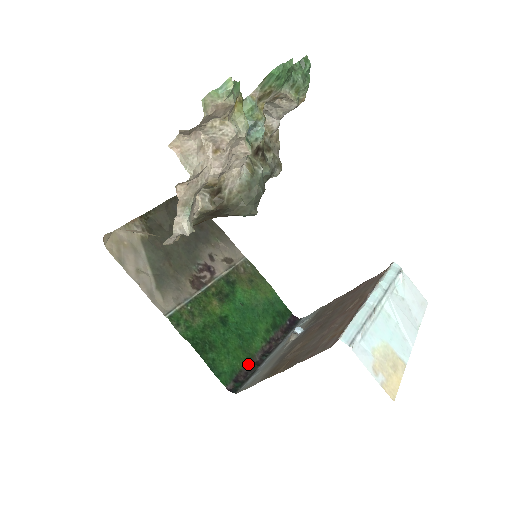
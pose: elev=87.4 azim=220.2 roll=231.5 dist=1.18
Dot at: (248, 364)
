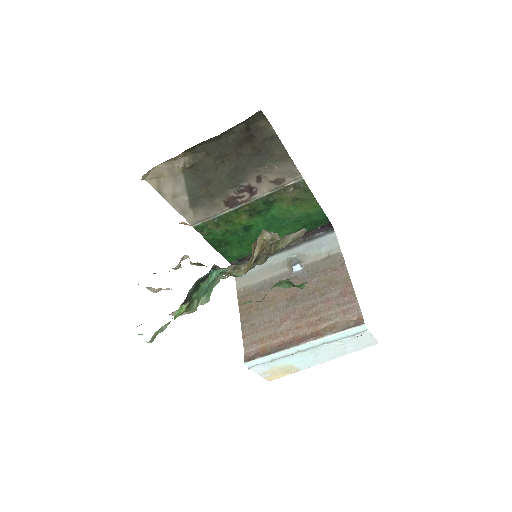
Dot at: occluded
